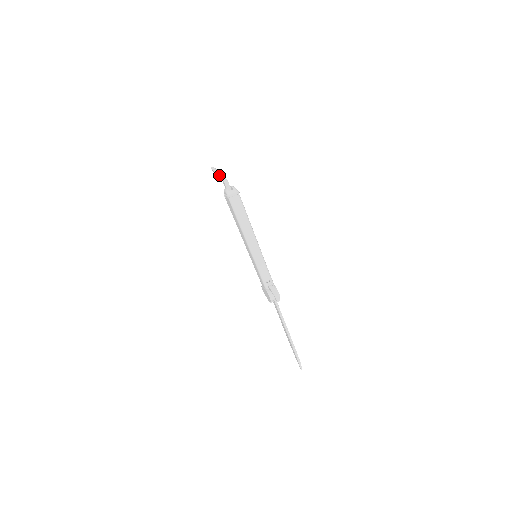
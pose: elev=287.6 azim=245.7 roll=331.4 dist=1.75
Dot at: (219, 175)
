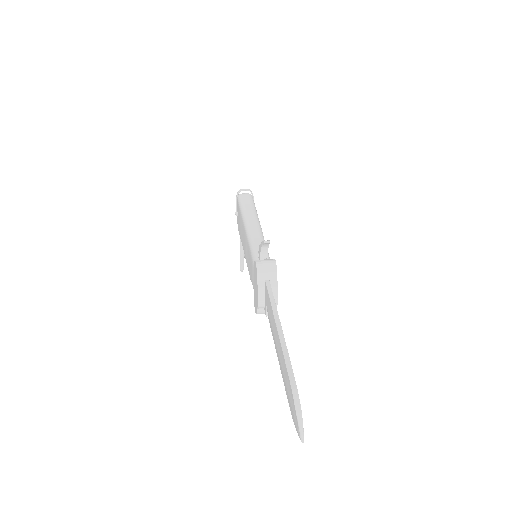
Dot at: occluded
